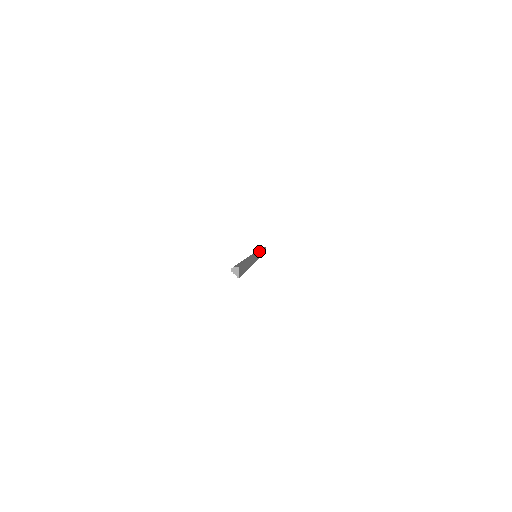
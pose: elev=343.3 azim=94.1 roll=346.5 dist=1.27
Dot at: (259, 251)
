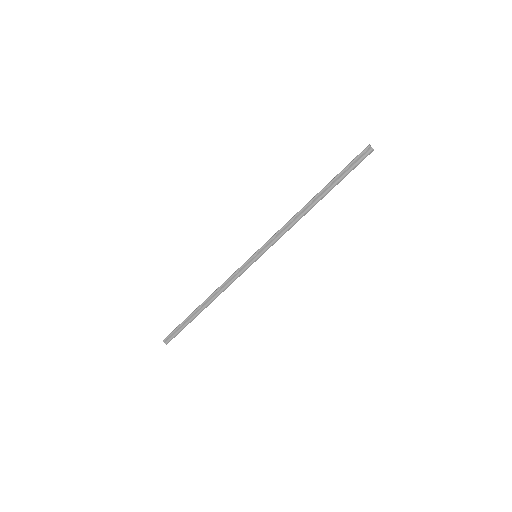
Dot at: (237, 271)
